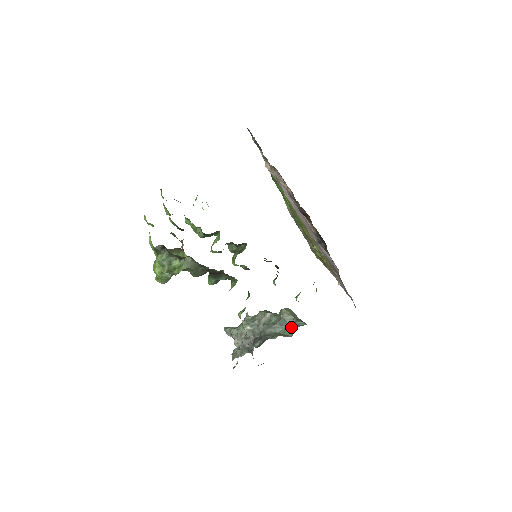
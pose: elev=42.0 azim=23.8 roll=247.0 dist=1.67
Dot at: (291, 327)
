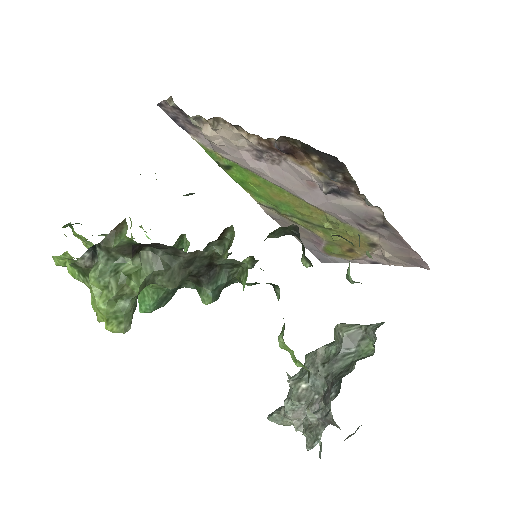
Dot at: (364, 341)
